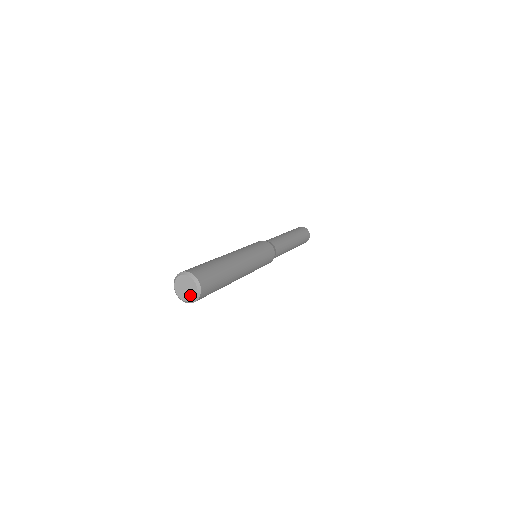
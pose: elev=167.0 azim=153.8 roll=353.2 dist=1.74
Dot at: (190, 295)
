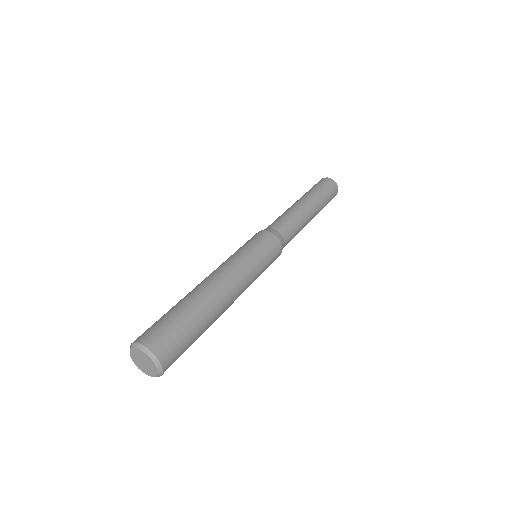
Dot at: (143, 368)
